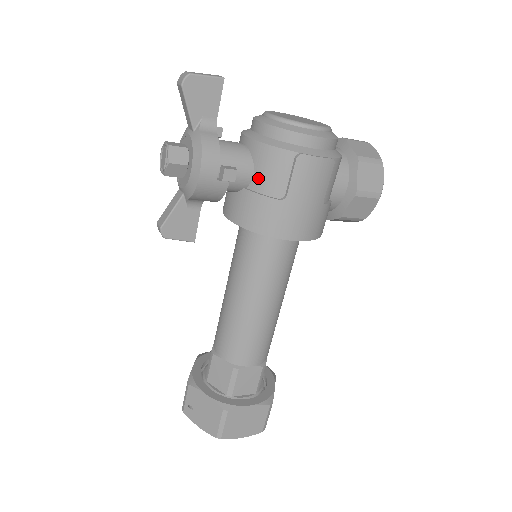
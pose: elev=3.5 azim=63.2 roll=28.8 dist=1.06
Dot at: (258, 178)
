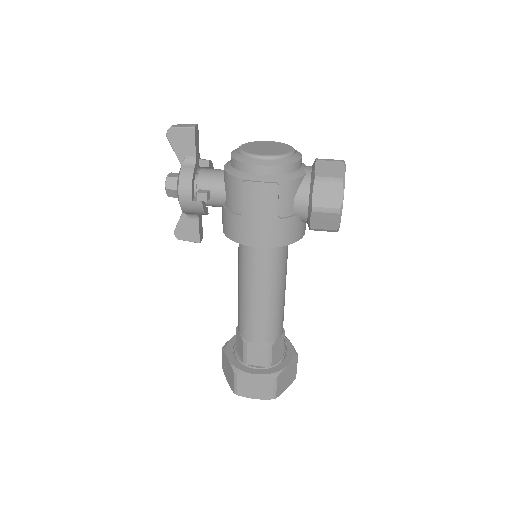
Dot at: (227, 198)
